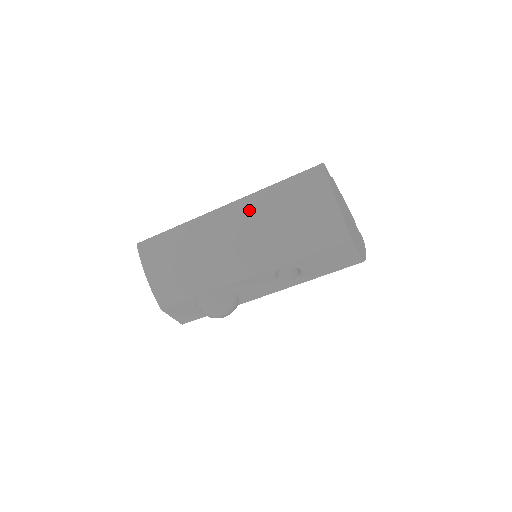
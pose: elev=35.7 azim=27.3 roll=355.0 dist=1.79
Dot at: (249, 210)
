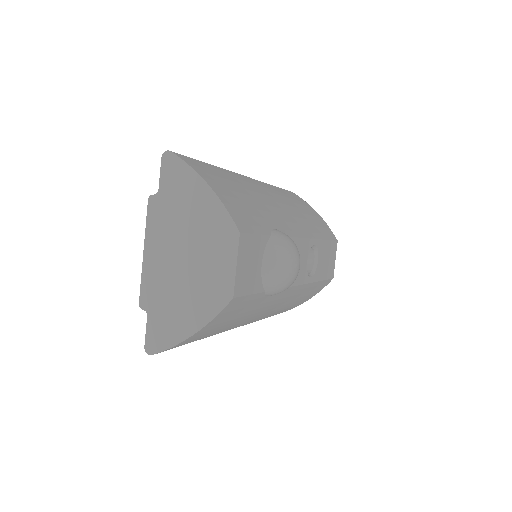
Dot at: (269, 187)
